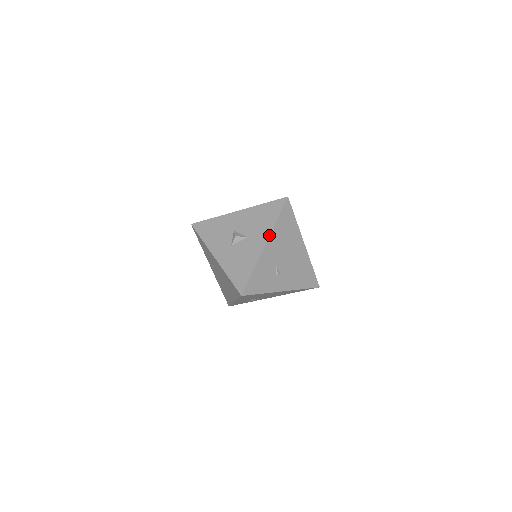
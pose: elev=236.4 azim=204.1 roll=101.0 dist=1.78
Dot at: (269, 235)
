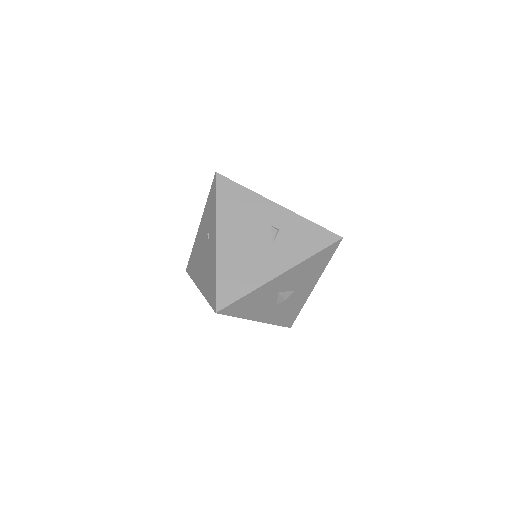
Dot at: occluded
